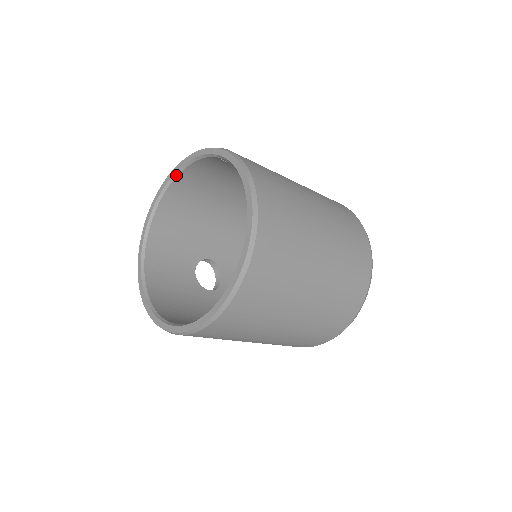
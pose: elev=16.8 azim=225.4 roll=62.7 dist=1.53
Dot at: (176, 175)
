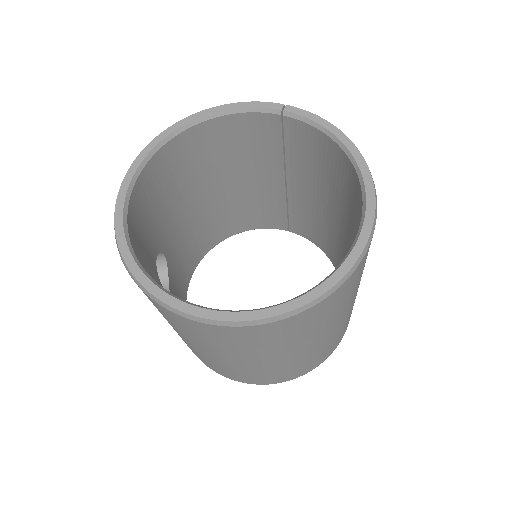
Dot at: (198, 122)
